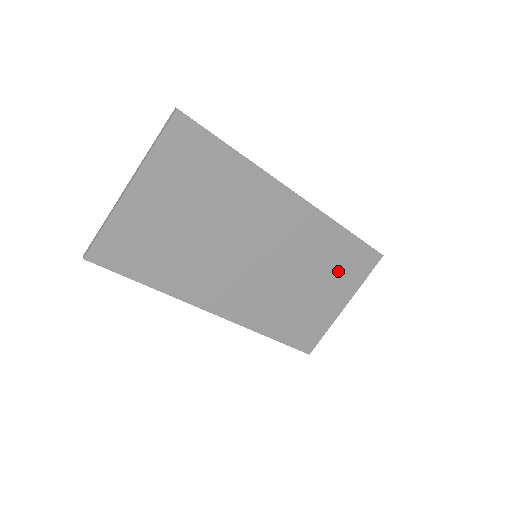
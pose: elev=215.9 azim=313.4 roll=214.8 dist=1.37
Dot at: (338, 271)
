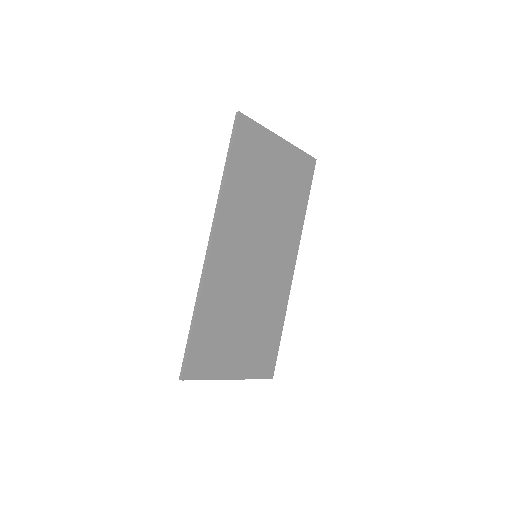
Dot at: (257, 343)
